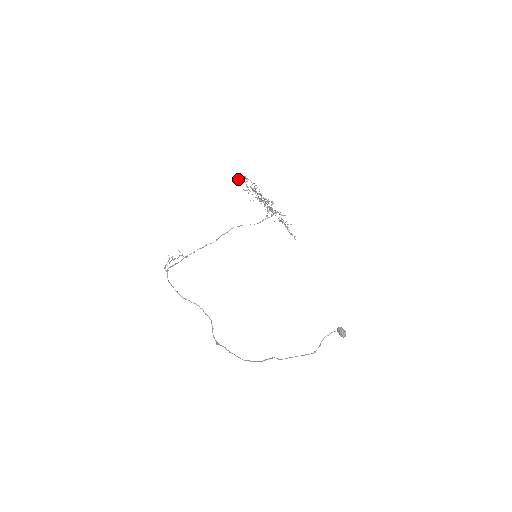
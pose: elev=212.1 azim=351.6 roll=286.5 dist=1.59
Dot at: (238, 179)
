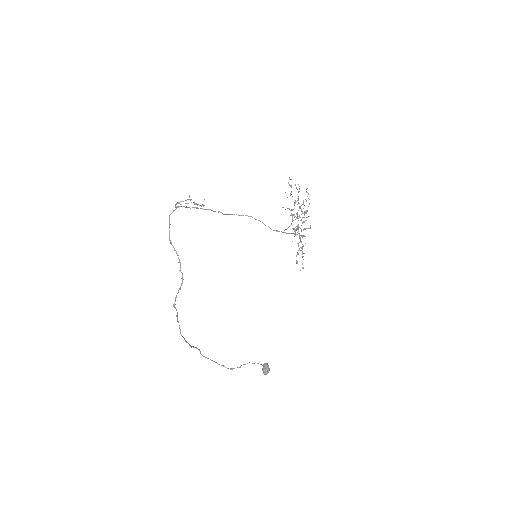
Dot at: occluded
